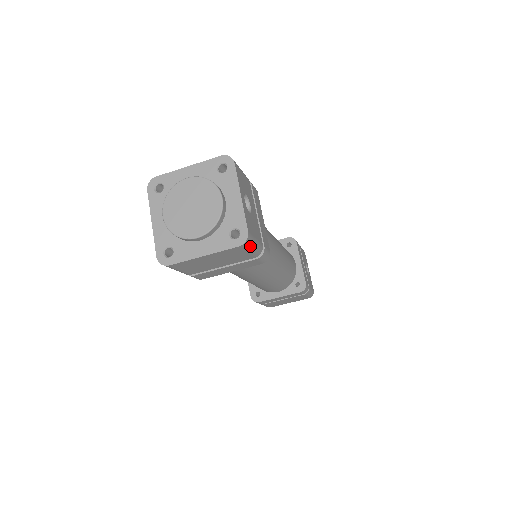
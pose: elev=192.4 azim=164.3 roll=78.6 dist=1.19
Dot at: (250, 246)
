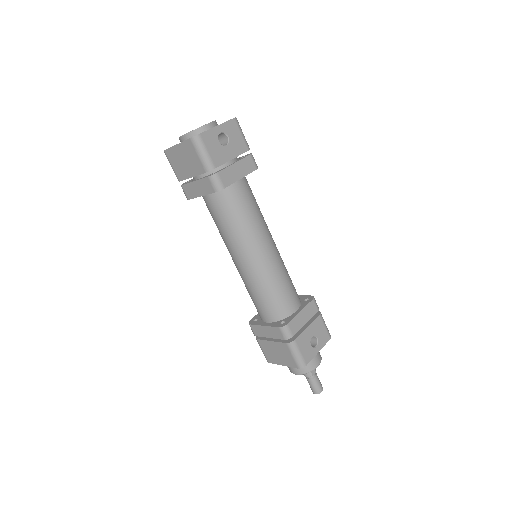
Dot at: (199, 148)
